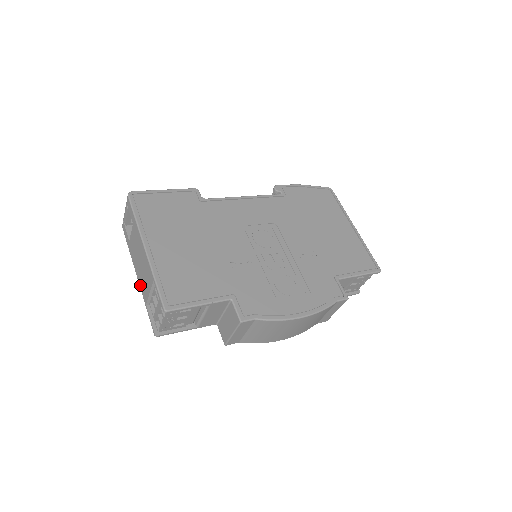
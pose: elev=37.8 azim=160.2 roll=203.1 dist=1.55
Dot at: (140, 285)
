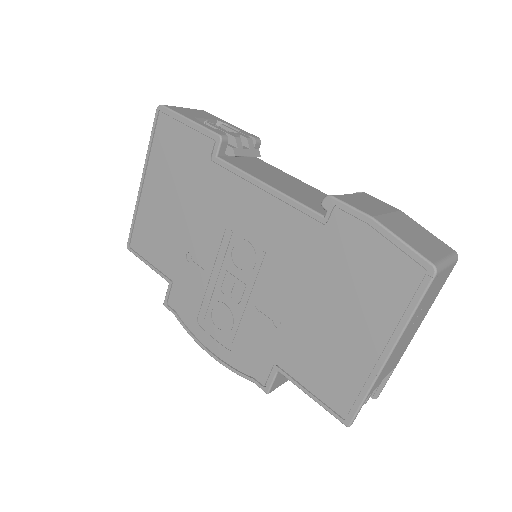
Dot at: occluded
